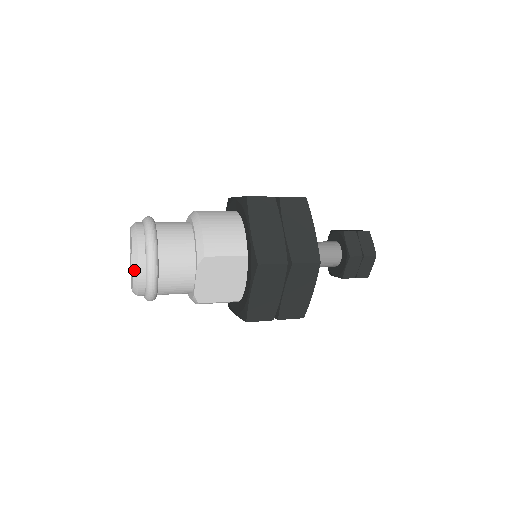
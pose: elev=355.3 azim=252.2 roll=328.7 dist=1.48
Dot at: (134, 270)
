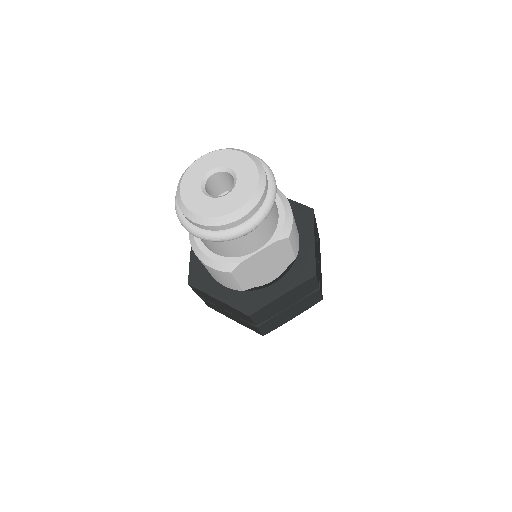
Dot at: (249, 203)
